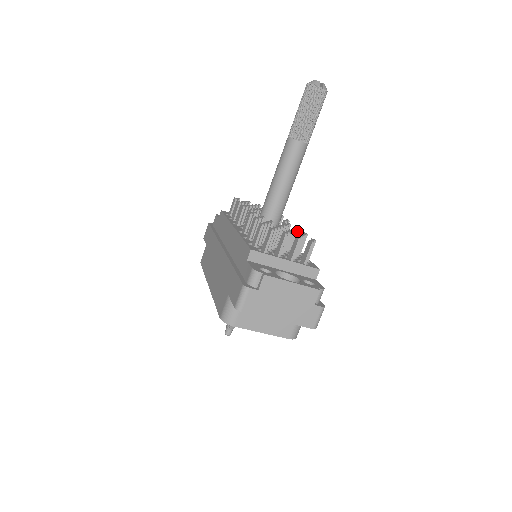
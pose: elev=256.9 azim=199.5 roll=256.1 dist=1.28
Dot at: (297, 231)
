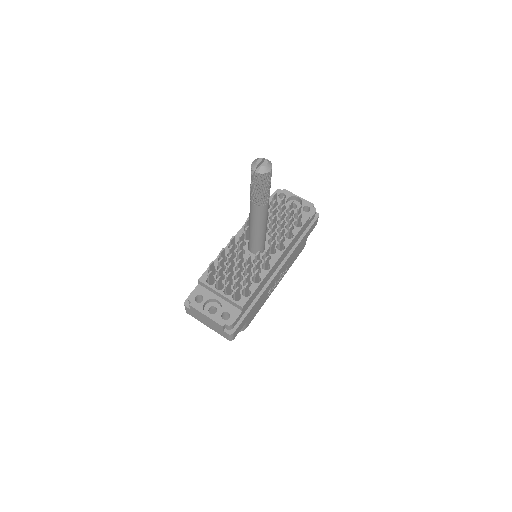
Dot at: (256, 265)
